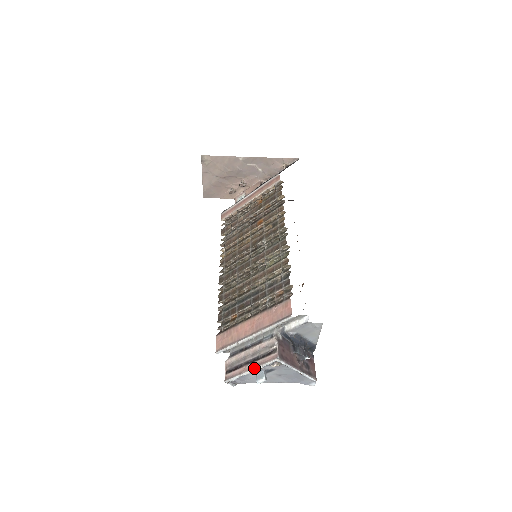
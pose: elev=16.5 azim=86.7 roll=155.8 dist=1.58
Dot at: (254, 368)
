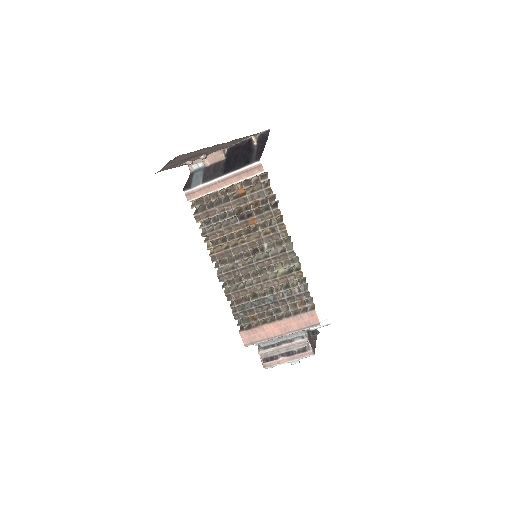
Dot at: (293, 360)
